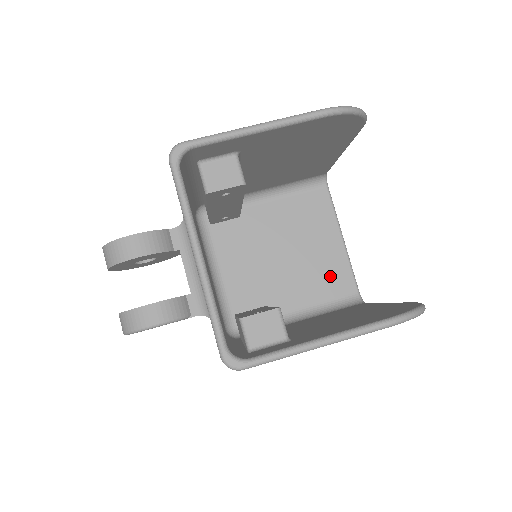
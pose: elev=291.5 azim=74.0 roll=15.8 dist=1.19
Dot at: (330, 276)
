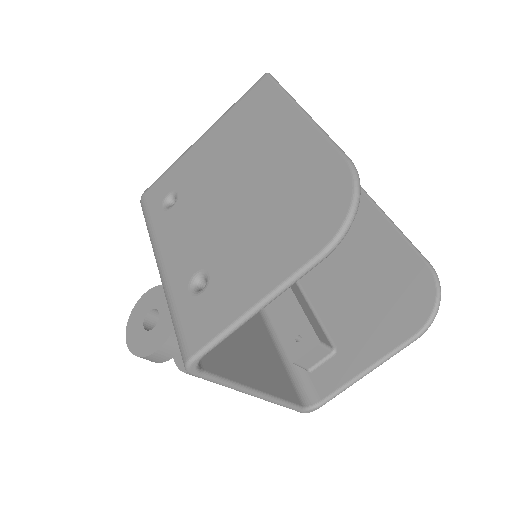
Dot at: occluded
